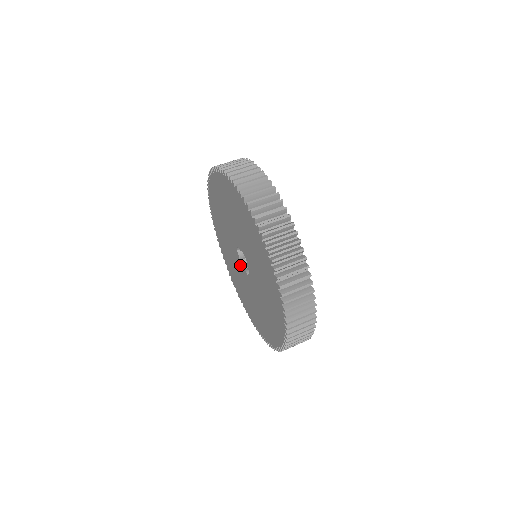
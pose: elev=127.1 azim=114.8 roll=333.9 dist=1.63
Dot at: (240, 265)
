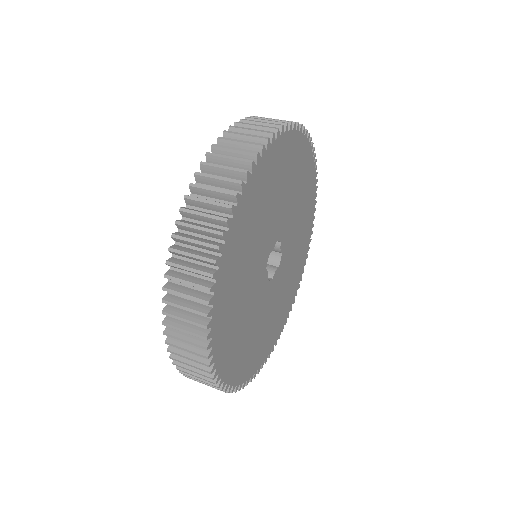
Dot at: occluded
